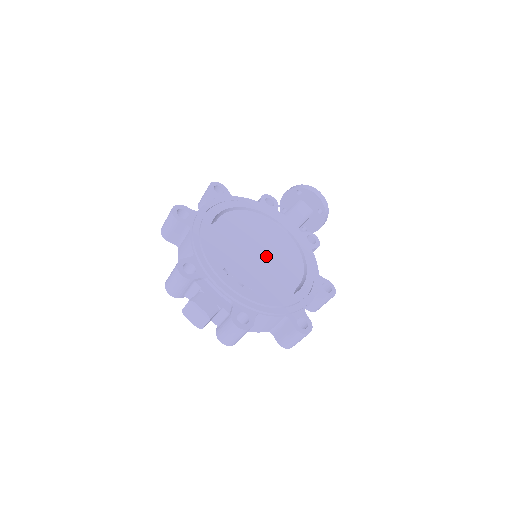
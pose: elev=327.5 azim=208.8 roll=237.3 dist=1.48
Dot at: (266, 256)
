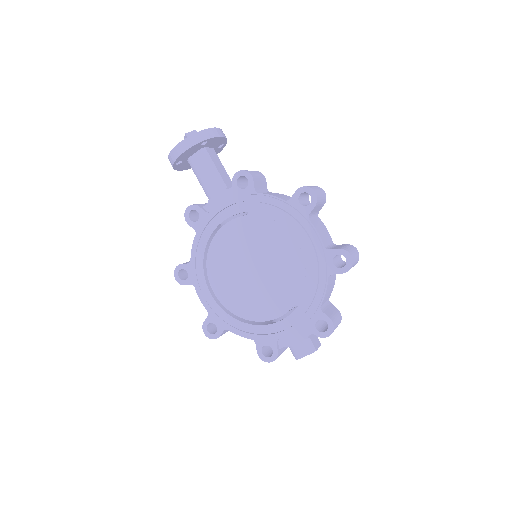
Dot at: (261, 265)
